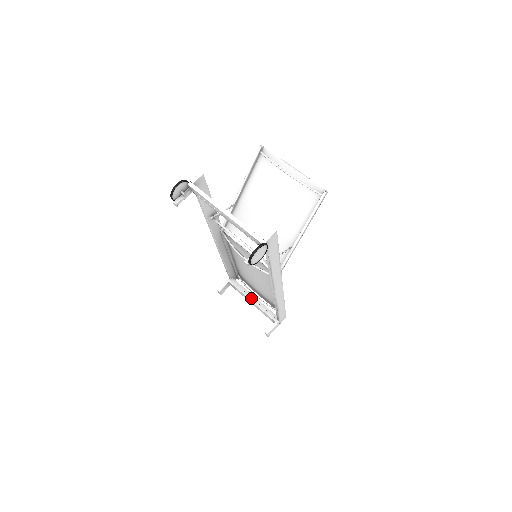
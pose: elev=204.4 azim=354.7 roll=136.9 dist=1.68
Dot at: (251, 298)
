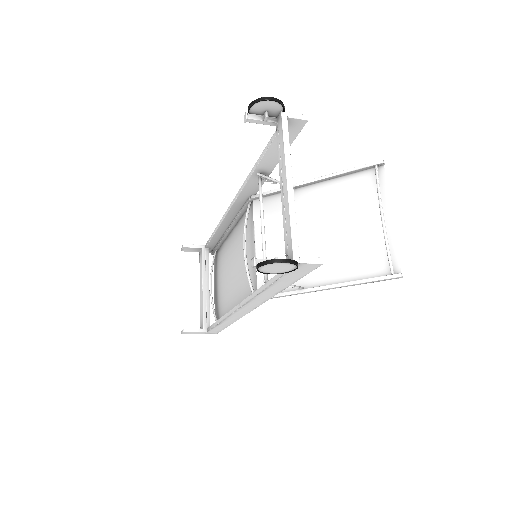
Dot at: (205, 284)
